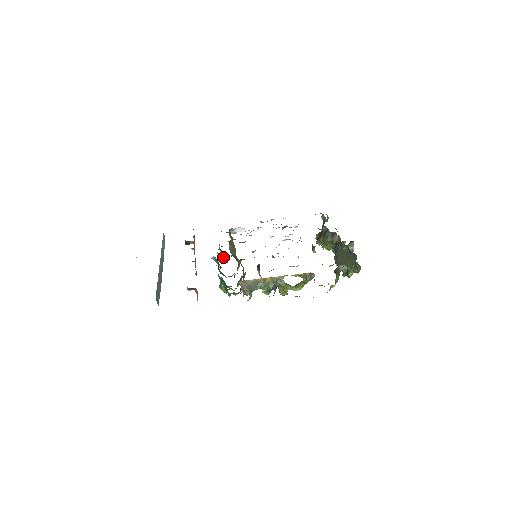
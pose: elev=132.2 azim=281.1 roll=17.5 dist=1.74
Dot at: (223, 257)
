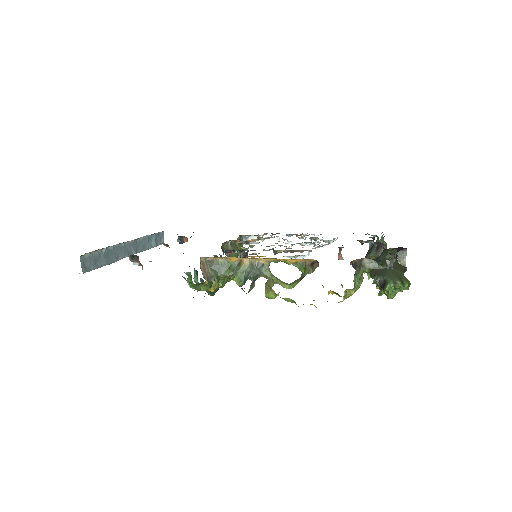
Dot at: occluded
